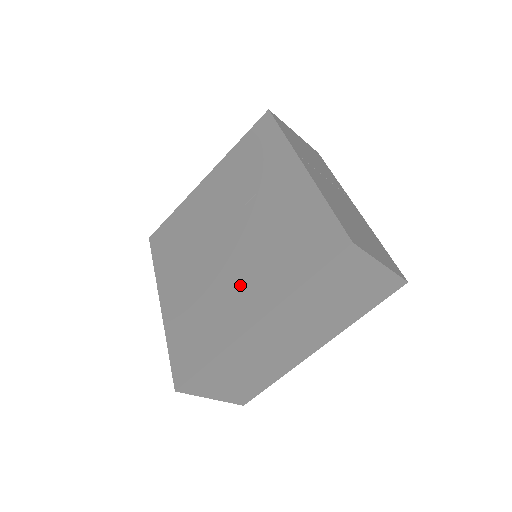
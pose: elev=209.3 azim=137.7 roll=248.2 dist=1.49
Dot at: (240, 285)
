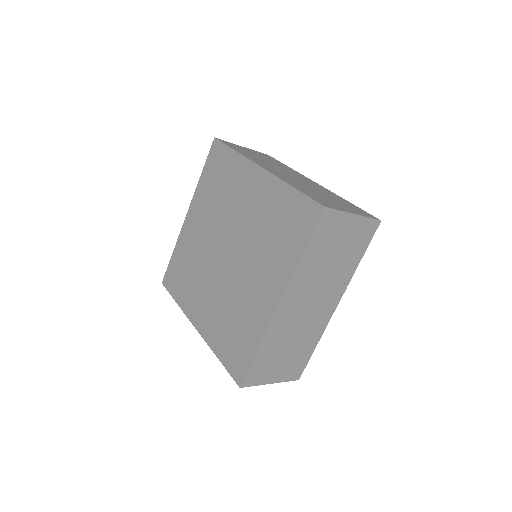
Dot at: (208, 297)
